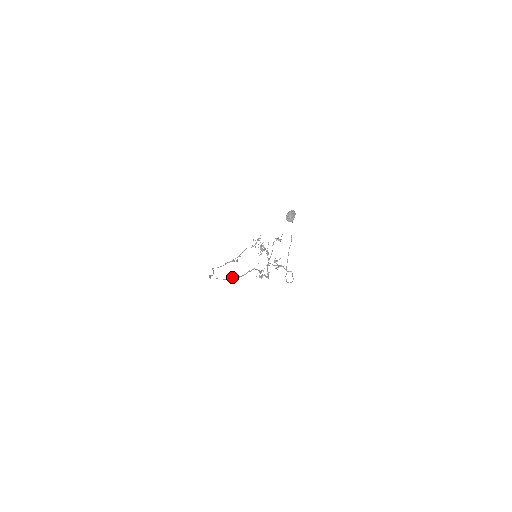
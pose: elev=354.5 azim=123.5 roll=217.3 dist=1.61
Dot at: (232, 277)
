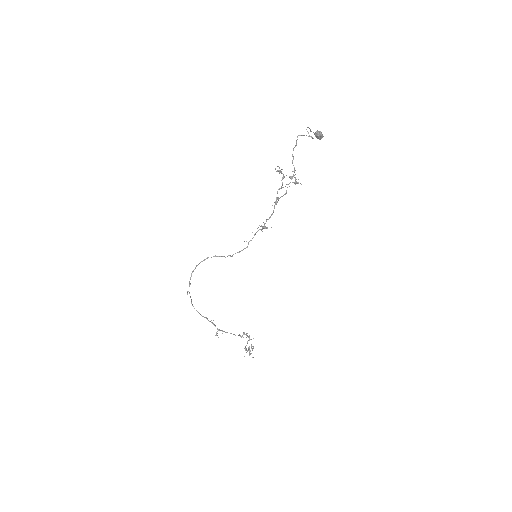
Dot at: (223, 256)
